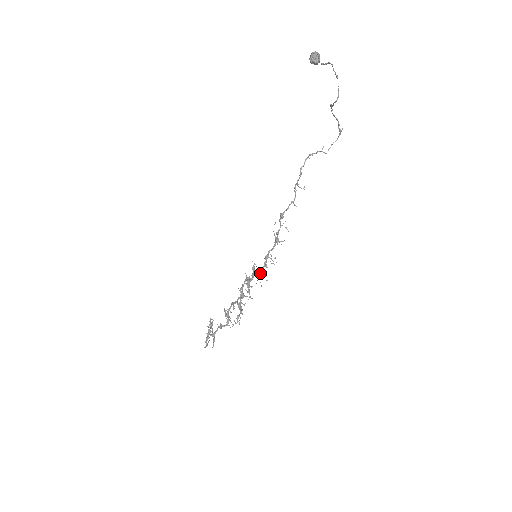
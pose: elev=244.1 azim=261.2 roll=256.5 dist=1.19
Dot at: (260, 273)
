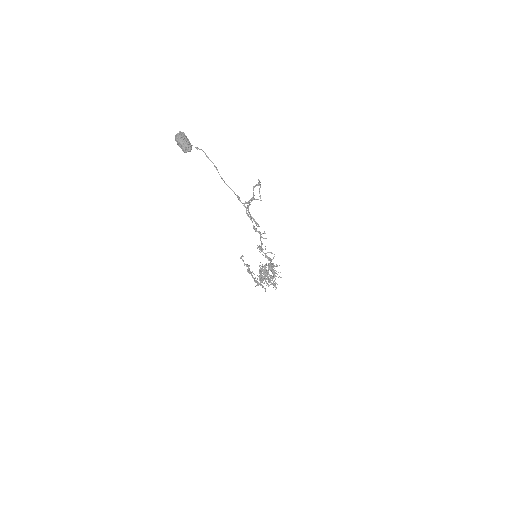
Dot at: (272, 272)
